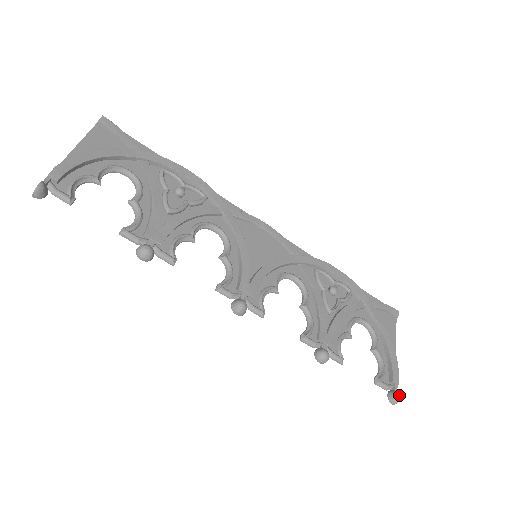
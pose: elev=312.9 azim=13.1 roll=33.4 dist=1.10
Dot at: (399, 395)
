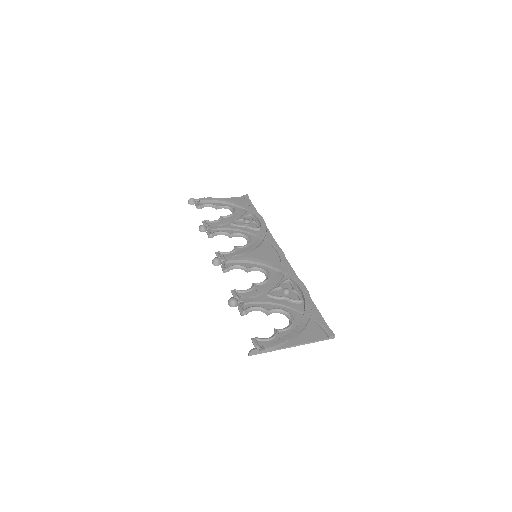
Dot at: (255, 349)
